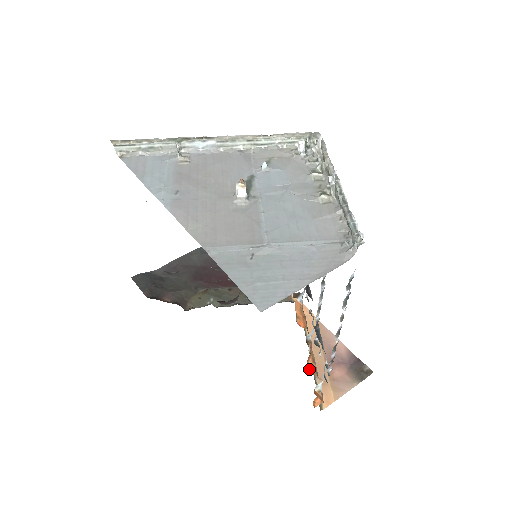
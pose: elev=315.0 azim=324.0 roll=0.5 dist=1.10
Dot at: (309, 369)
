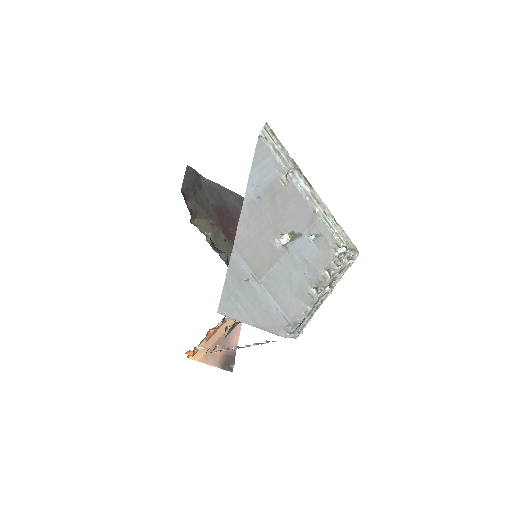
Dot at: (207, 333)
